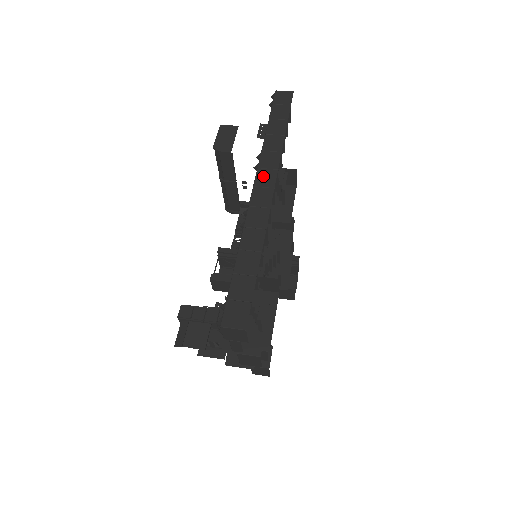
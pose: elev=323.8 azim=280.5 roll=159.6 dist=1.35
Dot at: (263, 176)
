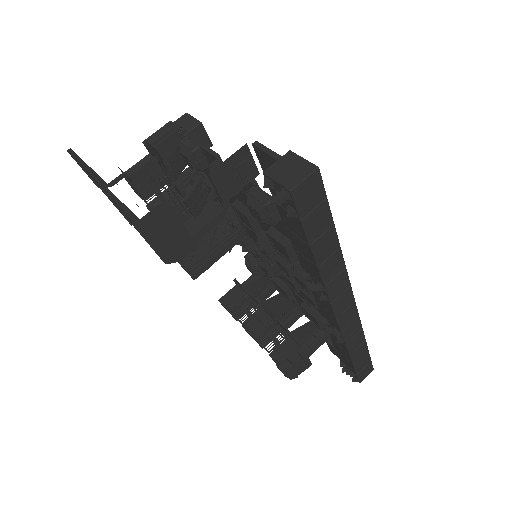
Dot at: (341, 304)
